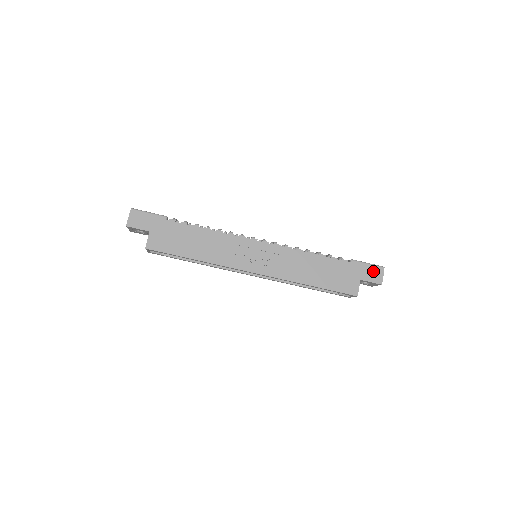
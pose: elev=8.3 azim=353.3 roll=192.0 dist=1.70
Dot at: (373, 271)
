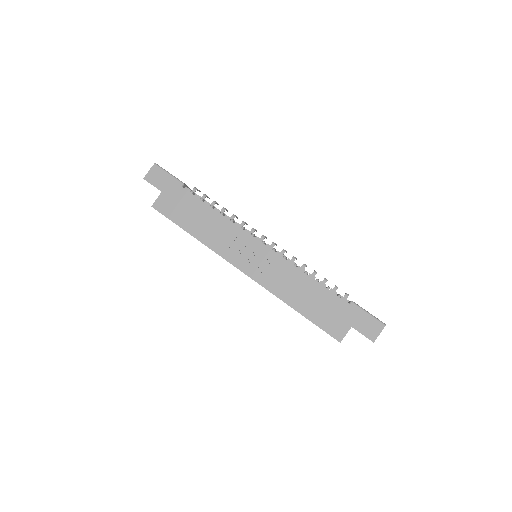
Dot at: (370, 324)
